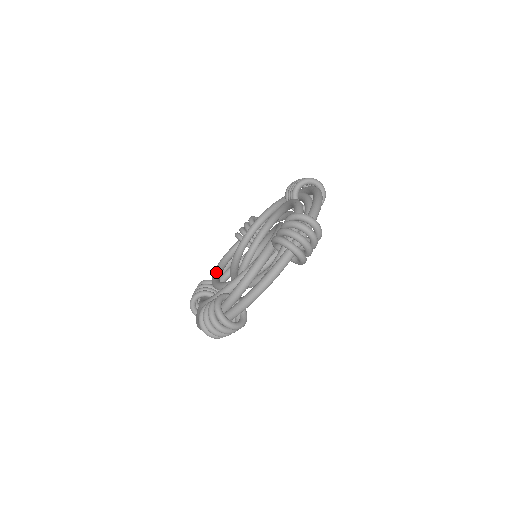
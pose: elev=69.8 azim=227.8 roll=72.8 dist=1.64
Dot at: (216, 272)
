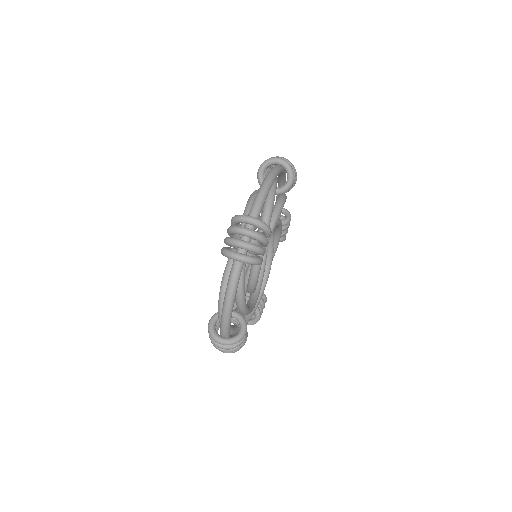
Dot at: occluded
